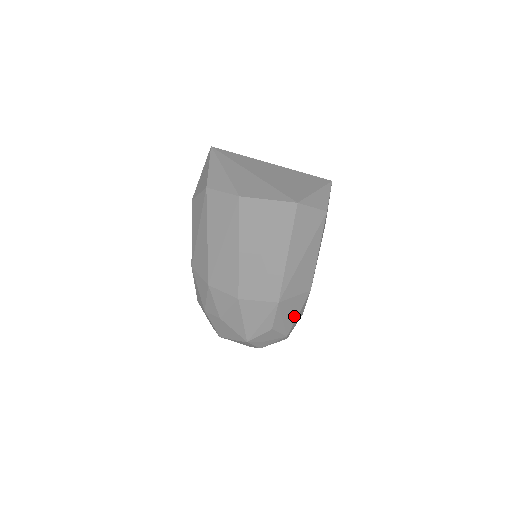
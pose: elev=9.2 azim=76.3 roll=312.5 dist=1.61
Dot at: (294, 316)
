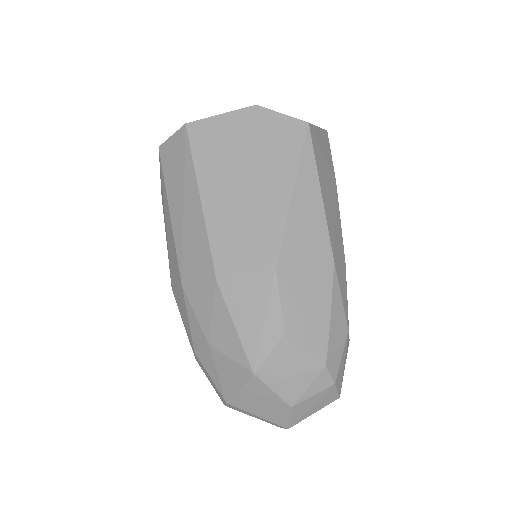
Dot at: (322, 316)
